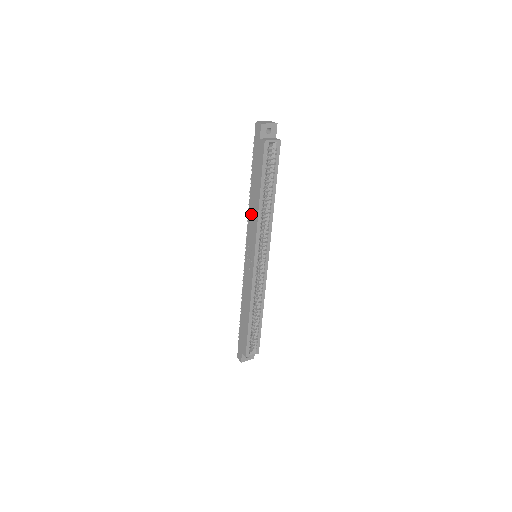
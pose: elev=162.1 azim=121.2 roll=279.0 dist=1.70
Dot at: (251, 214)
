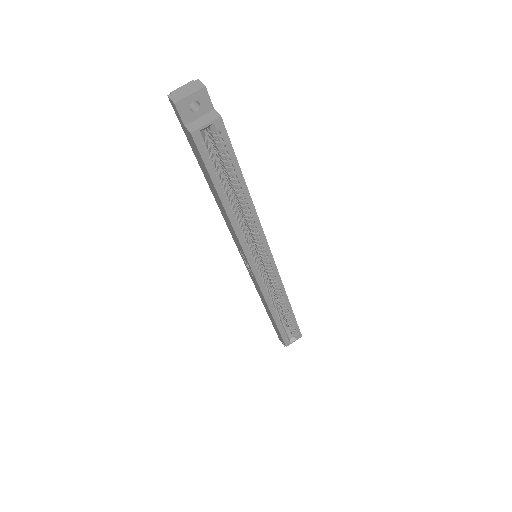
Dot at: (224, 218)
